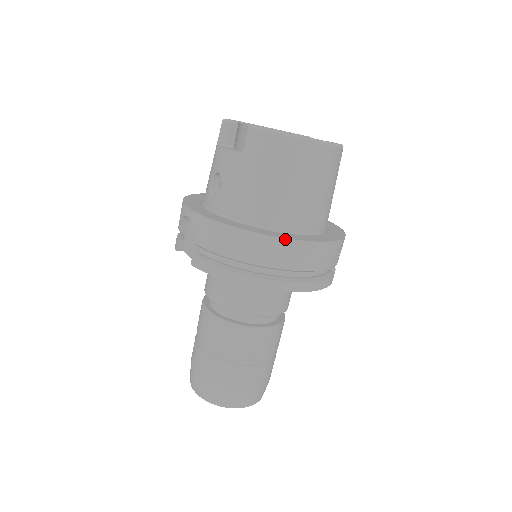
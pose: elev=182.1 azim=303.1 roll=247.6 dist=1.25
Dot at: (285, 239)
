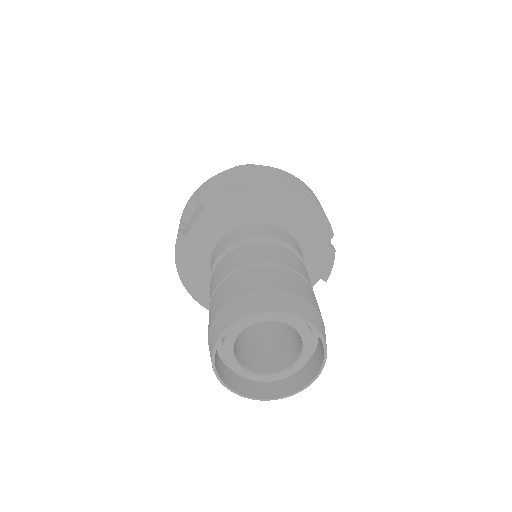
Dot at: (274, 168)
